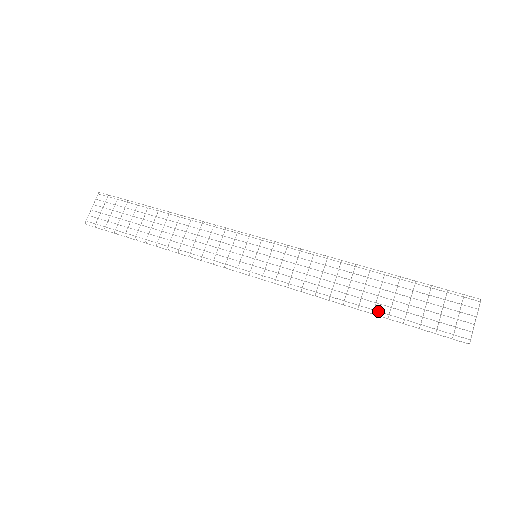
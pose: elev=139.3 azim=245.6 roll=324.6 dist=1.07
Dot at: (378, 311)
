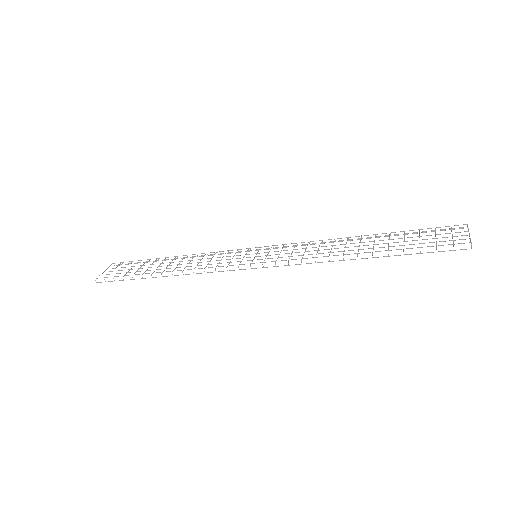
Dot at: (377, 251)
